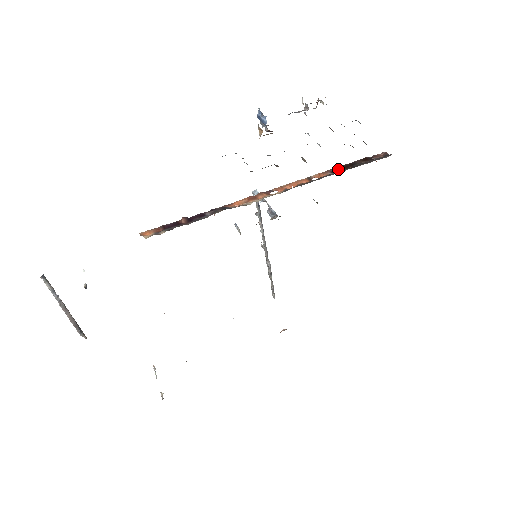
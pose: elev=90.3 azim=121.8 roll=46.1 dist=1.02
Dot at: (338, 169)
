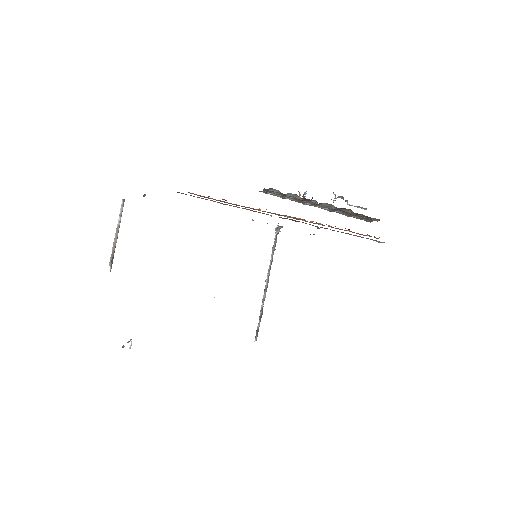
Dot at: occluded
